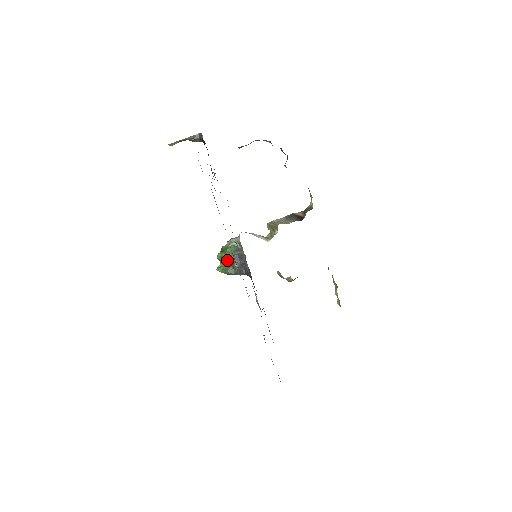
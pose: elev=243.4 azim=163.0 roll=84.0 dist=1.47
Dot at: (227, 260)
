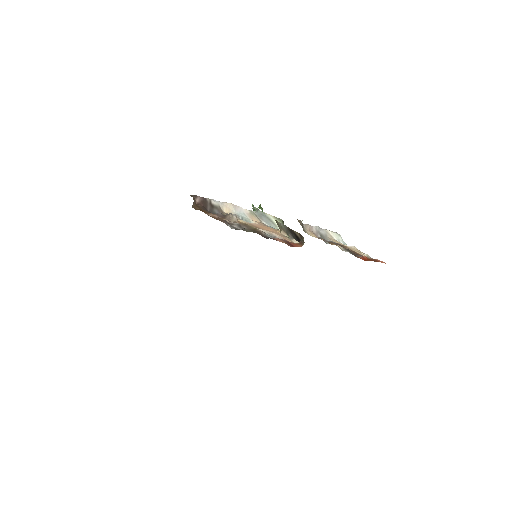
Dot at: occluded
